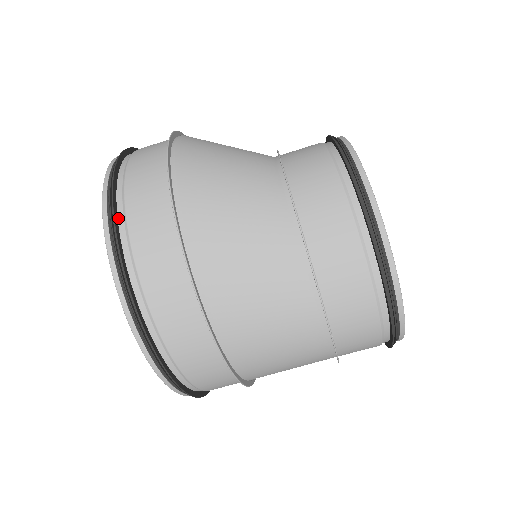
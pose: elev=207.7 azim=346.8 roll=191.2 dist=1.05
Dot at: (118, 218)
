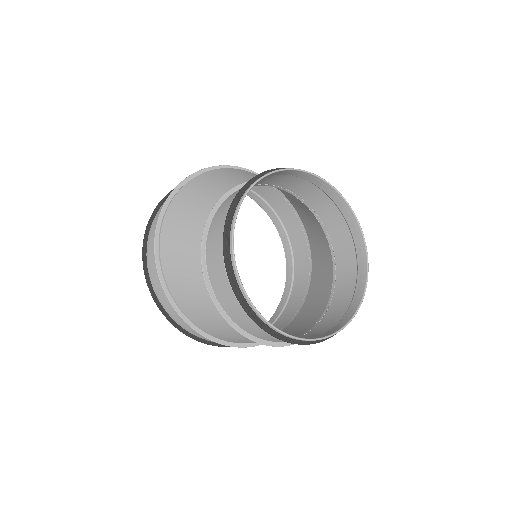
Dot at: (147, 249)
